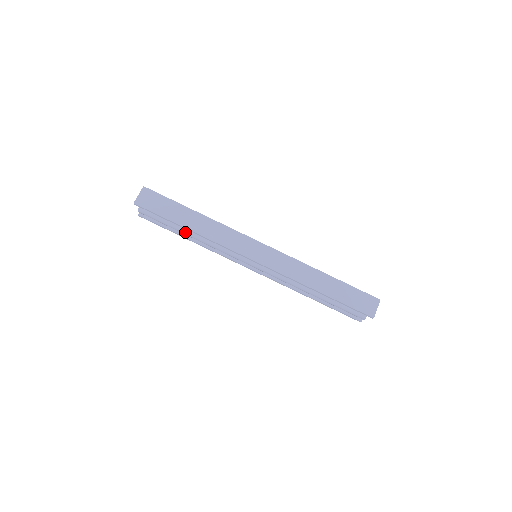
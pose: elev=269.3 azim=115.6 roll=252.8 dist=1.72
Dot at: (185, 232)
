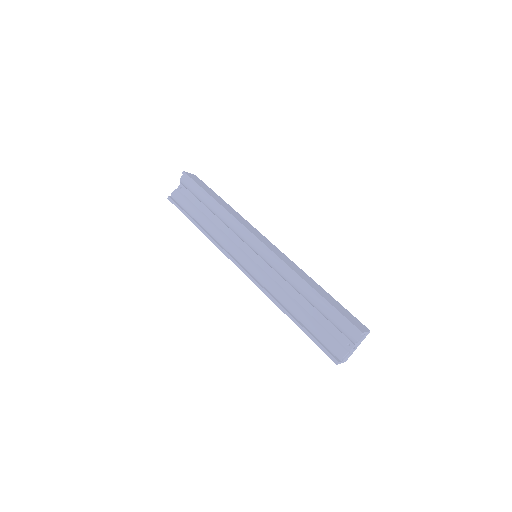
Dot at: (202, 217)
